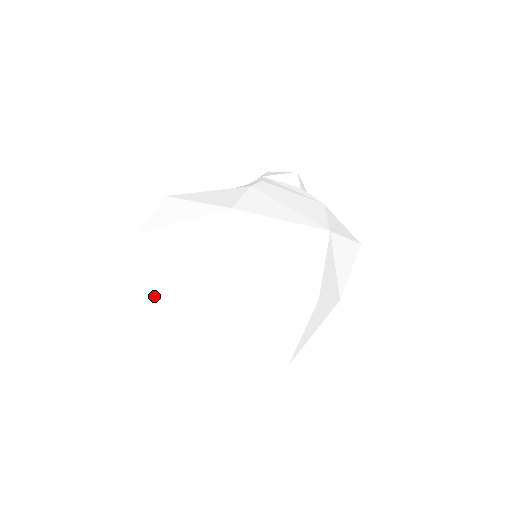
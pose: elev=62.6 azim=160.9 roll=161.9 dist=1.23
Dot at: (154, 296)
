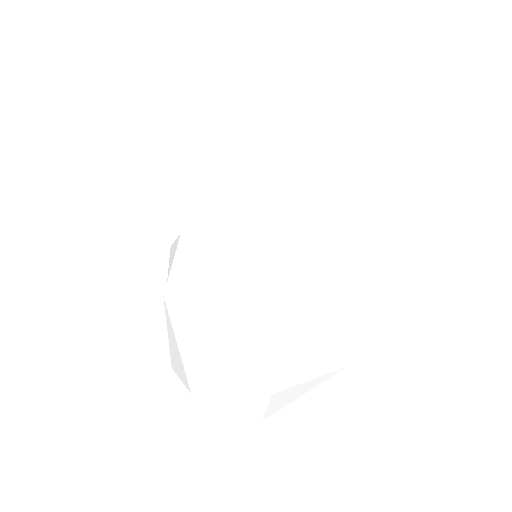
Dot at: (233, 407)
